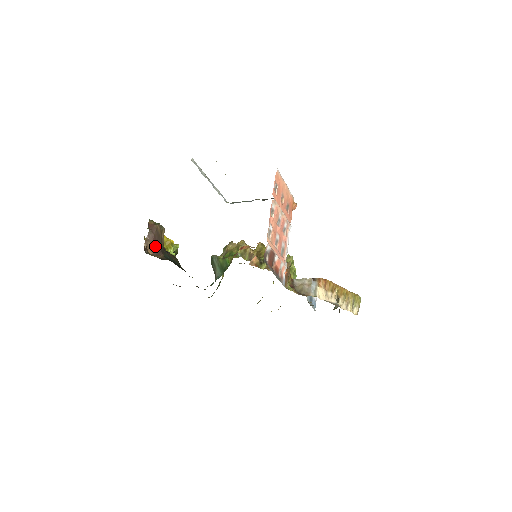
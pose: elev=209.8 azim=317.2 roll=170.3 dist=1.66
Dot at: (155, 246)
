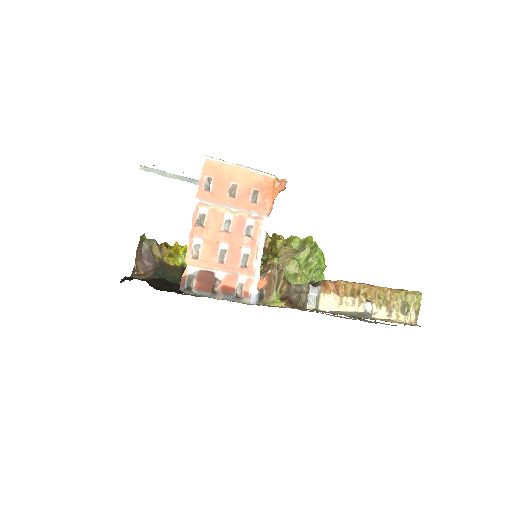
Dot at: (146, 264)
